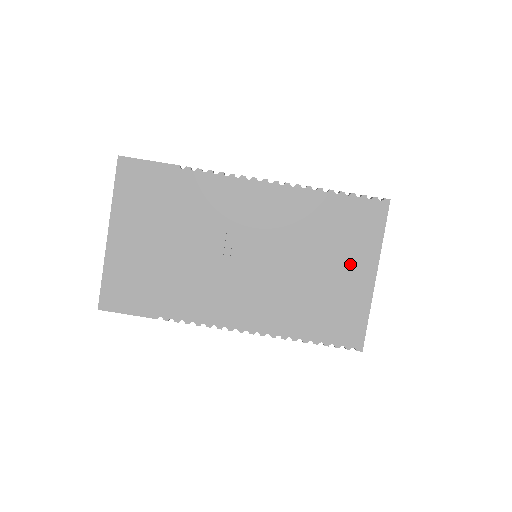
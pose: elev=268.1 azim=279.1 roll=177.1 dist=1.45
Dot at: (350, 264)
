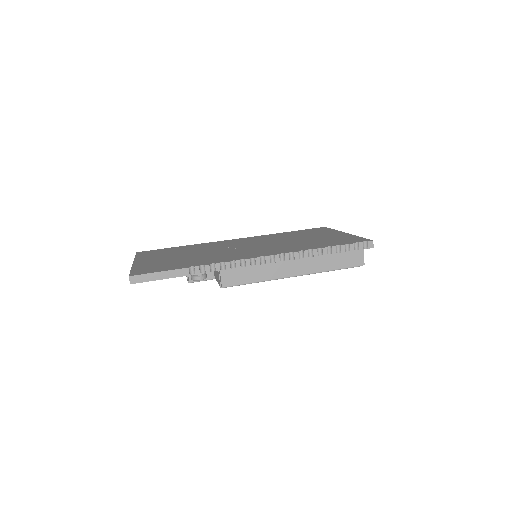
Dot at: occluded
